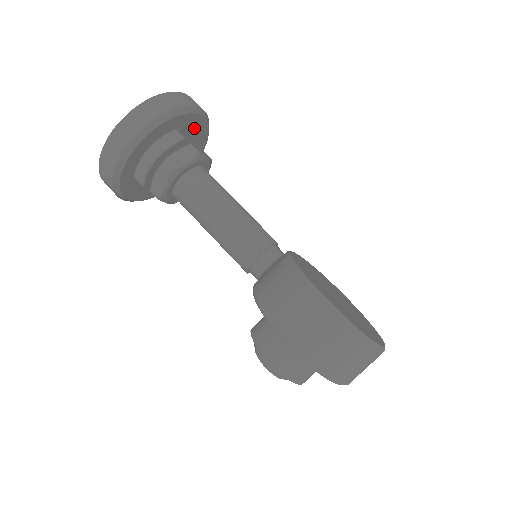
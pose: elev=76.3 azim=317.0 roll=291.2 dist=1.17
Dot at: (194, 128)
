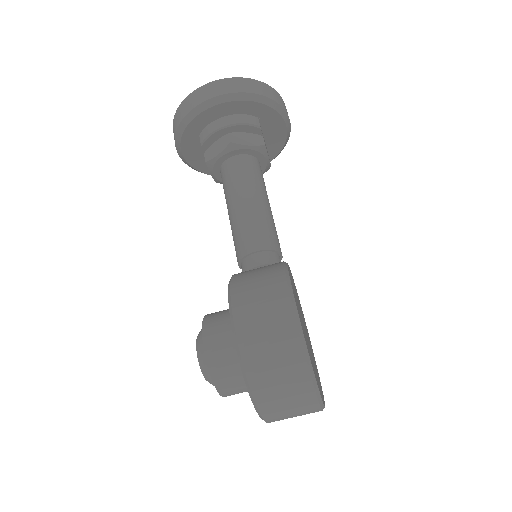
Dot at: (273, 131)
